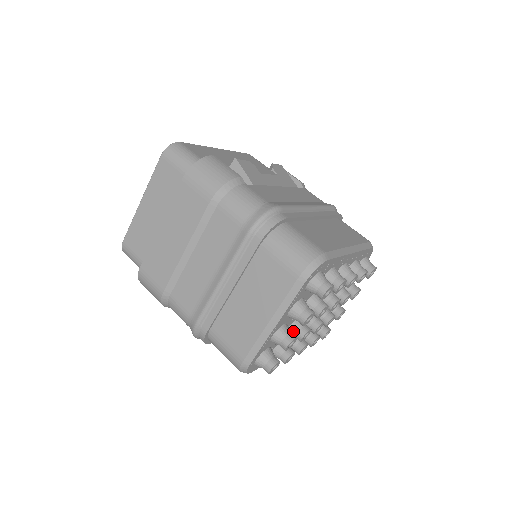
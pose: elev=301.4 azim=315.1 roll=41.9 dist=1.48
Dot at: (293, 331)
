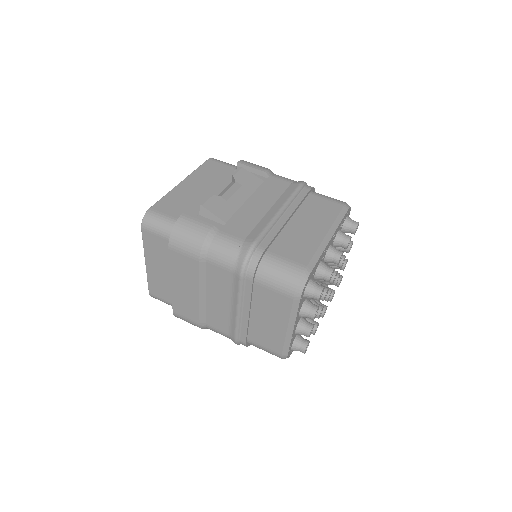
Dot at: occluded
